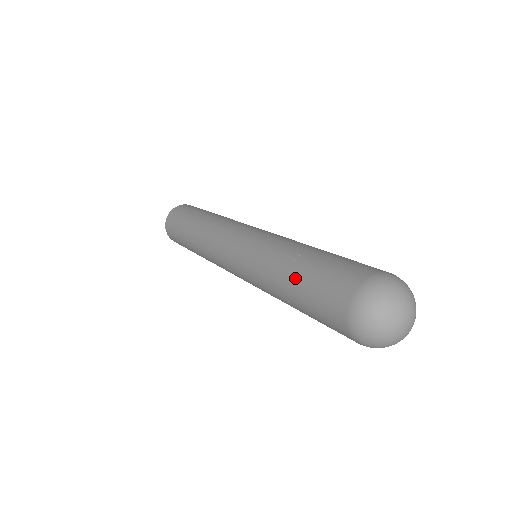
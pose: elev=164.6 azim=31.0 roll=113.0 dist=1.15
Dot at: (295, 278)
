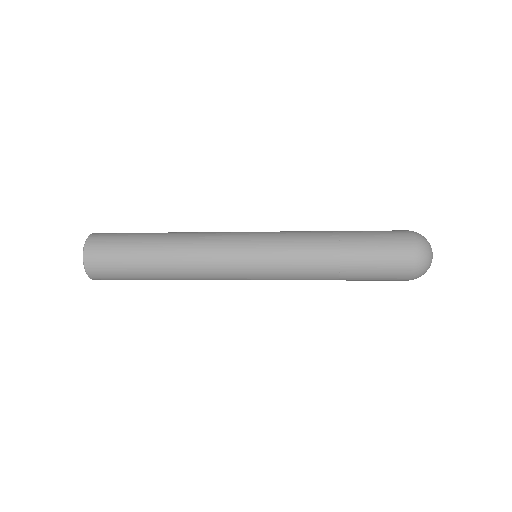
Dot at: (350, 233)
